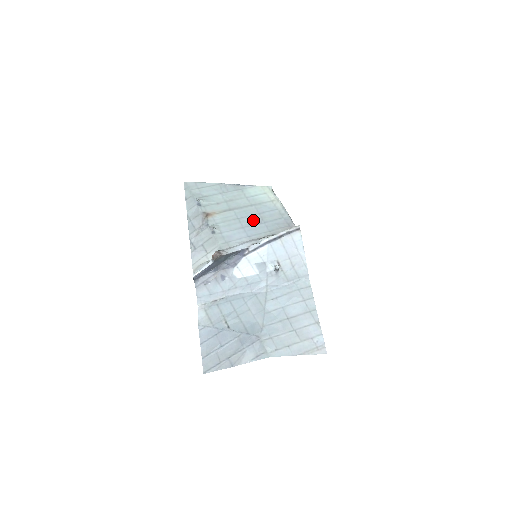
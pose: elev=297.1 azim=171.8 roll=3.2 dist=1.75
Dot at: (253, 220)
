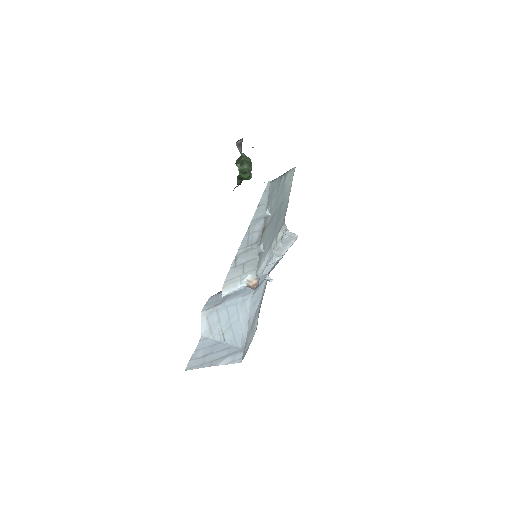
Dot at: (276, 223)
